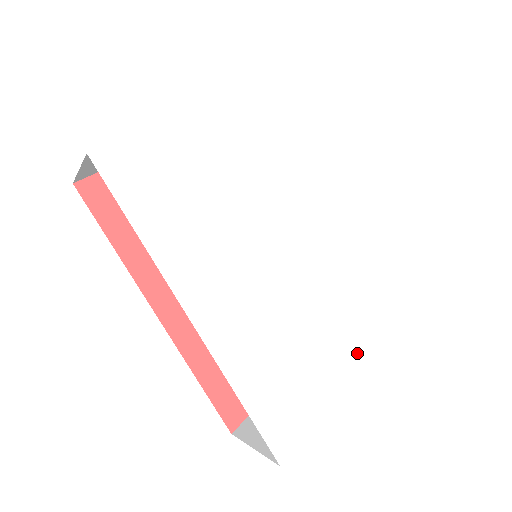
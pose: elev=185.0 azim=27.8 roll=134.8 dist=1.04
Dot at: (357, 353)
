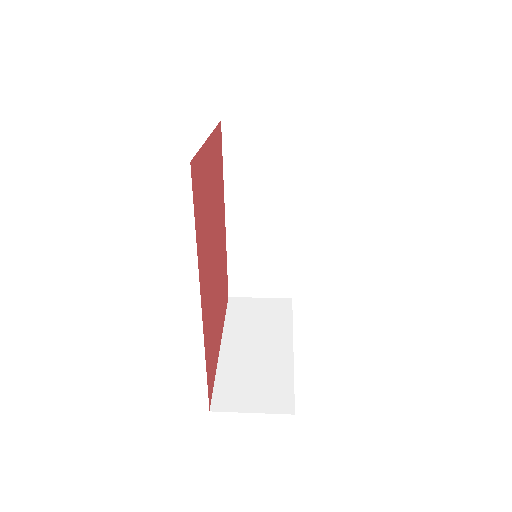
Dot at: occluded
